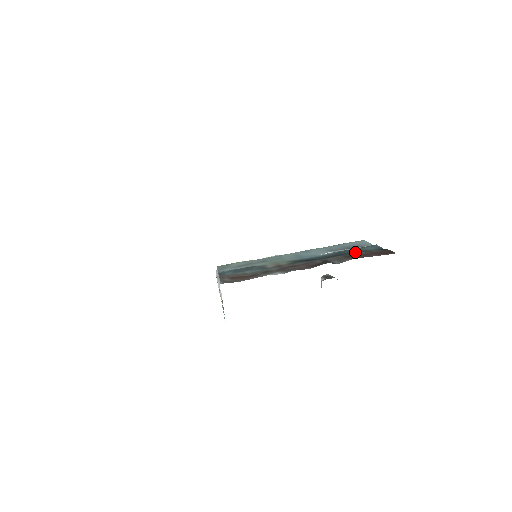
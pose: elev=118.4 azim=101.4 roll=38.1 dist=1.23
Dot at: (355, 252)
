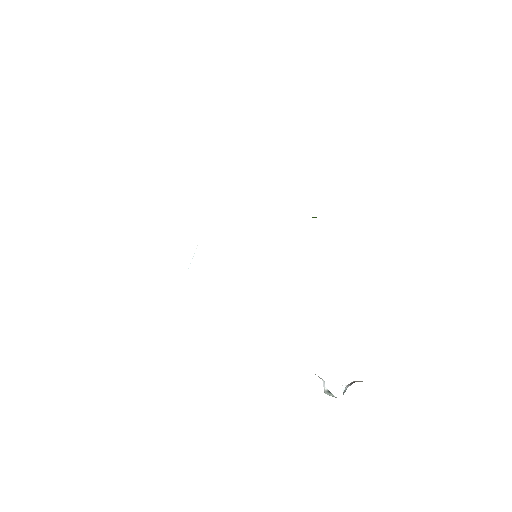
Dot at: occluded
